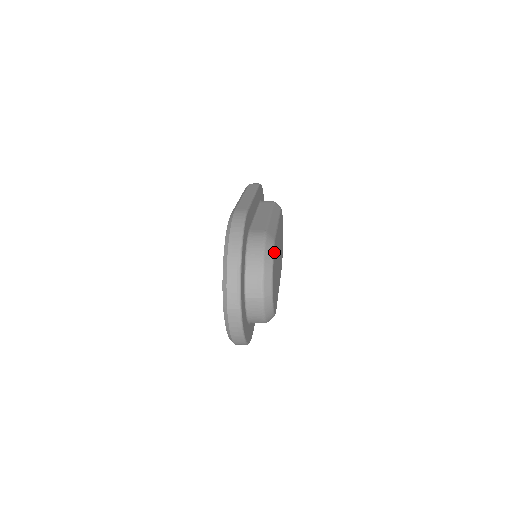
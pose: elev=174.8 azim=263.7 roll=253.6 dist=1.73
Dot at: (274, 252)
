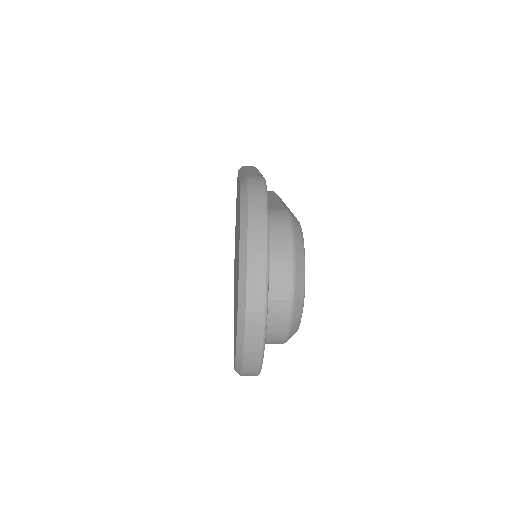
Dot at: occluded
